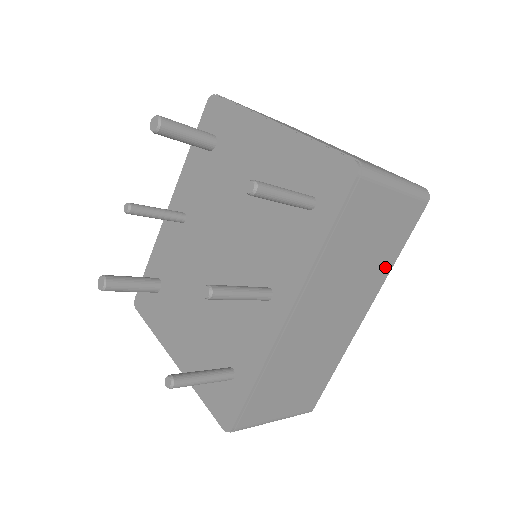
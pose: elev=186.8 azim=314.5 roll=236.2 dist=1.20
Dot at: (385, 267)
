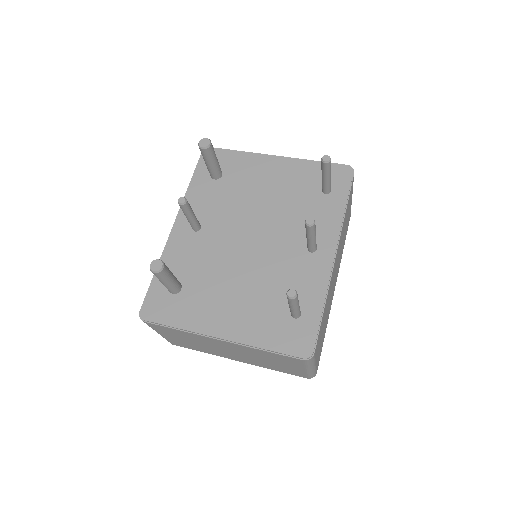
Dot at: (342, 252)
